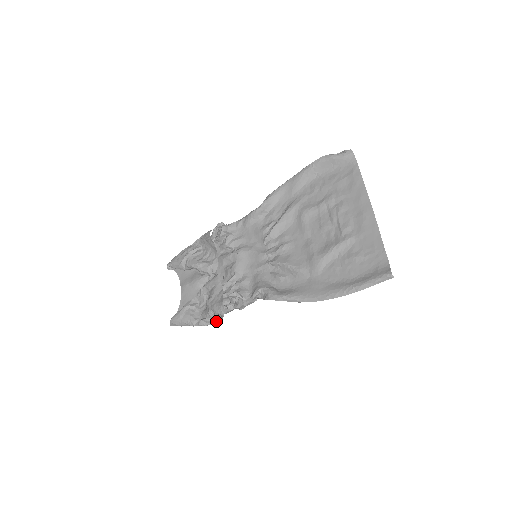
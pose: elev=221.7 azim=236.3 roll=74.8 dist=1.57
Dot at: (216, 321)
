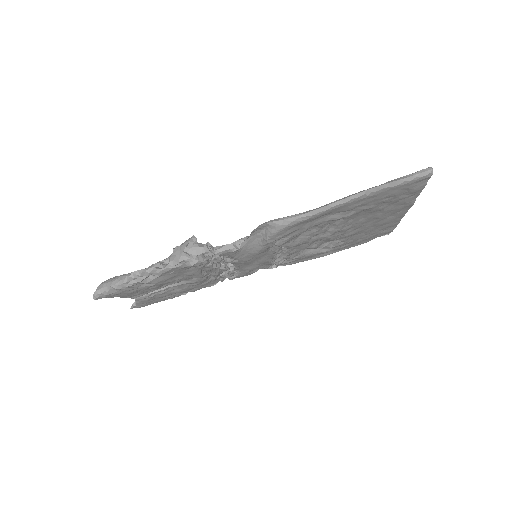
Dot at: (167, 266)
